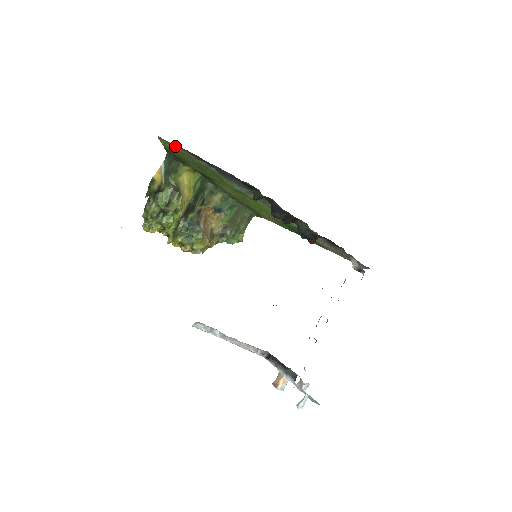
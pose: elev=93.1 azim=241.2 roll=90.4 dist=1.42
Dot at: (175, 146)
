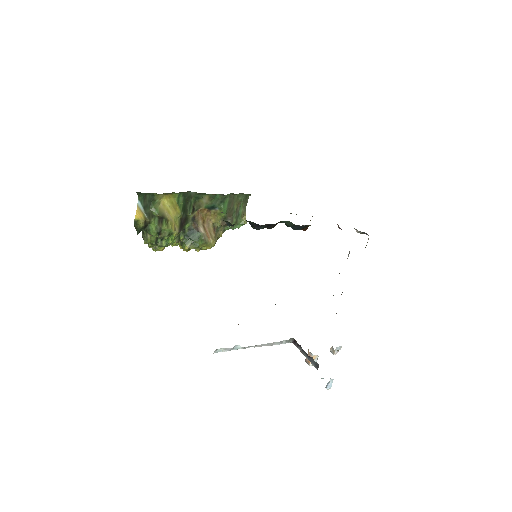
Dot at: occluded
